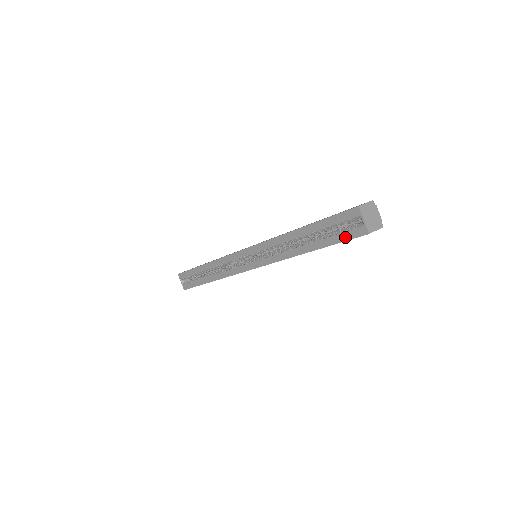
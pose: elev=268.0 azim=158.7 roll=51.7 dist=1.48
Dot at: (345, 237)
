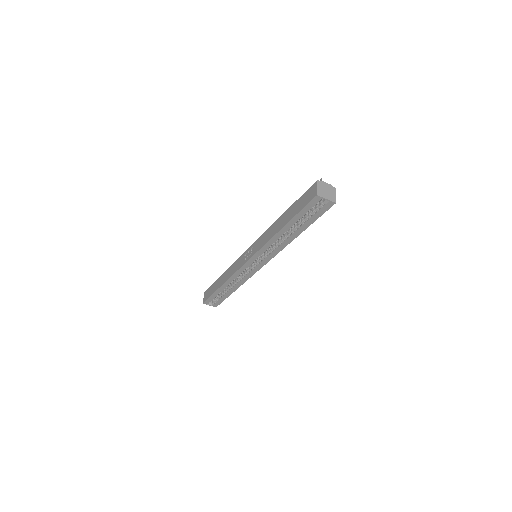
Dot at: (320, 214)
